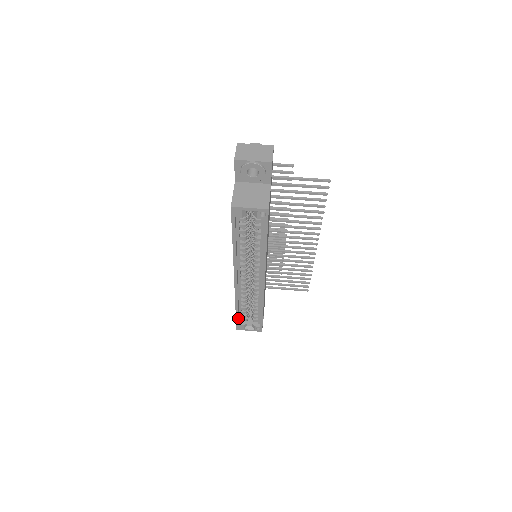
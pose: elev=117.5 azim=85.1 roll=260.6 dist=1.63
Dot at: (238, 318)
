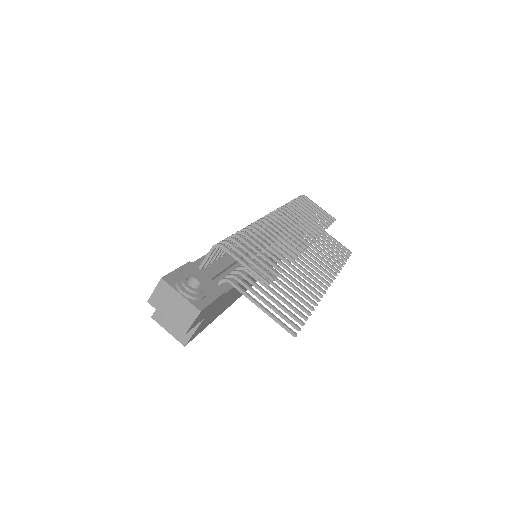
Dot at: occluded
